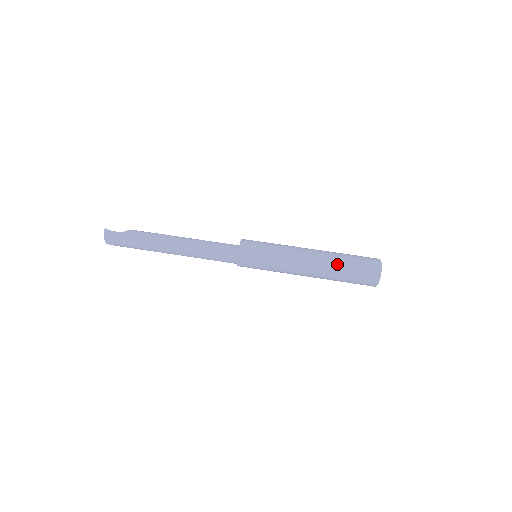
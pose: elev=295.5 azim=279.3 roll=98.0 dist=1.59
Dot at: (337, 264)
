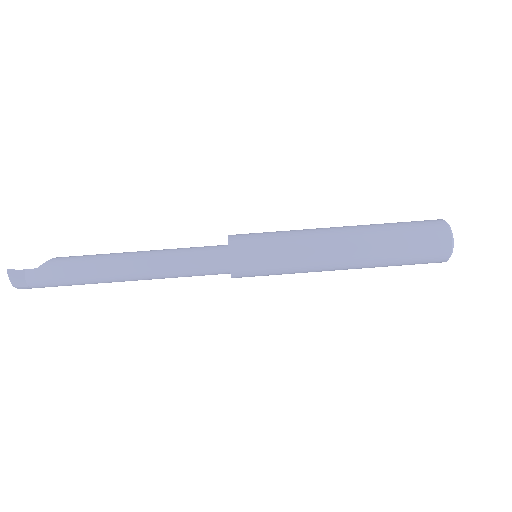
Dot at: (385, 246)
